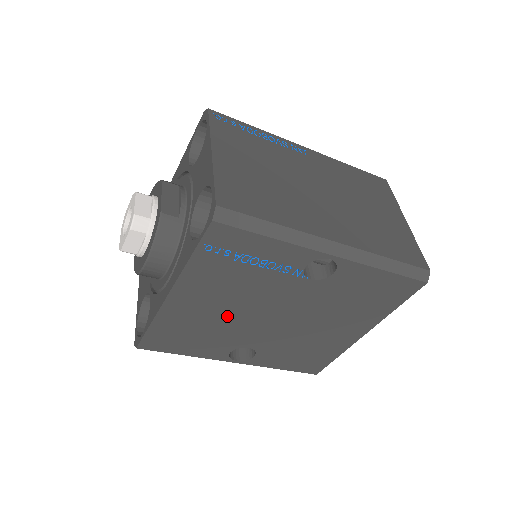
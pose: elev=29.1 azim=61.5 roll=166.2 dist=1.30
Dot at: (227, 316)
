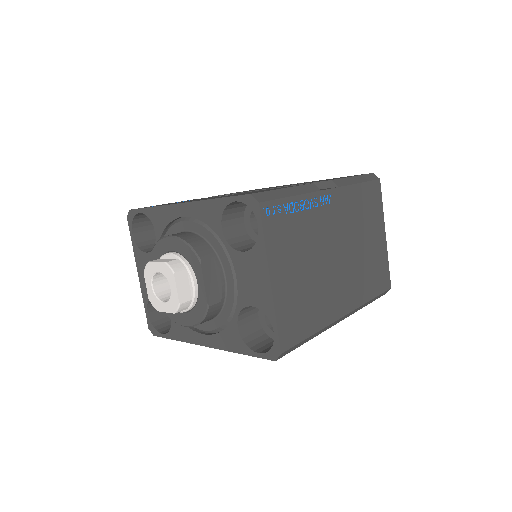
Dot at: occluded
